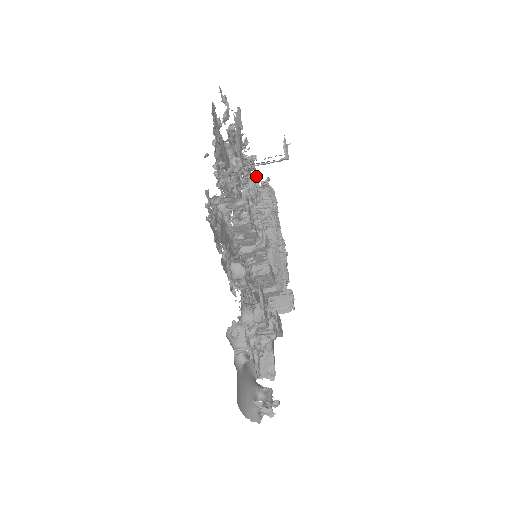
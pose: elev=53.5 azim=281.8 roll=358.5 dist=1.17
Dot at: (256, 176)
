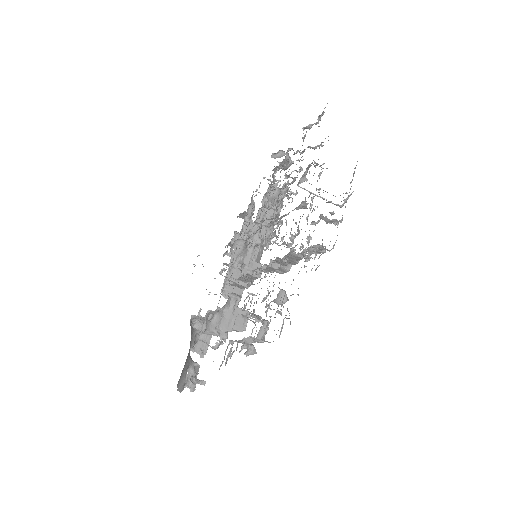
Dot at: occluded
